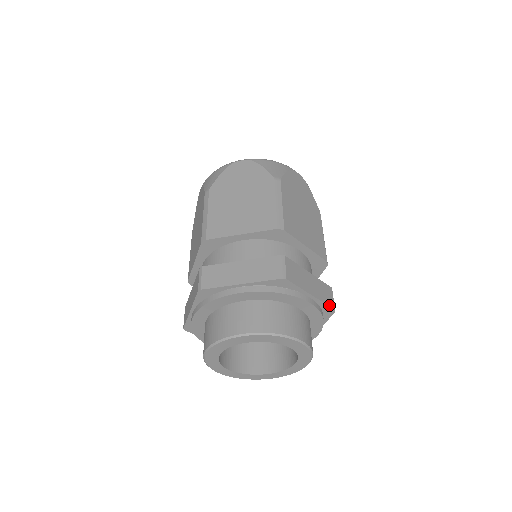
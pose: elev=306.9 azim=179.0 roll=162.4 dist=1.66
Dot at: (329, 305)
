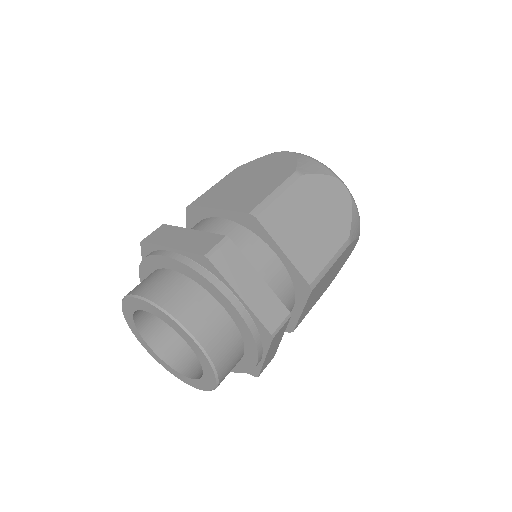
Dot at: (265, 324)
